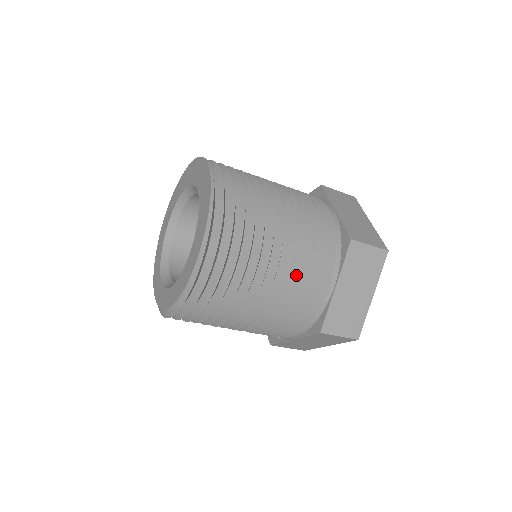
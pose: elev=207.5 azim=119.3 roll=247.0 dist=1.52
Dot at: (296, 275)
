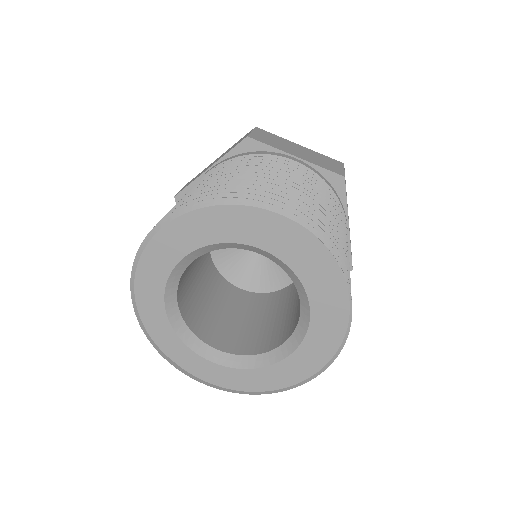
Dot at: occluded
